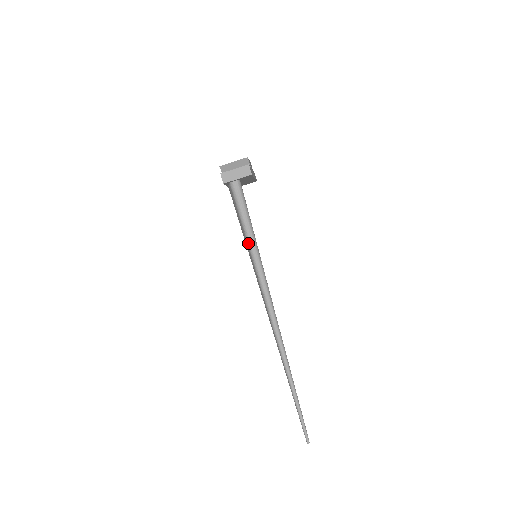
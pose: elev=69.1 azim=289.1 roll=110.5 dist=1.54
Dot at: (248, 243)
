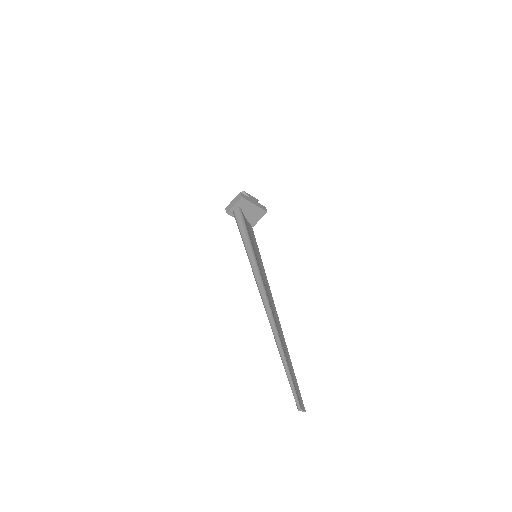
Dot at: (244, 245)
